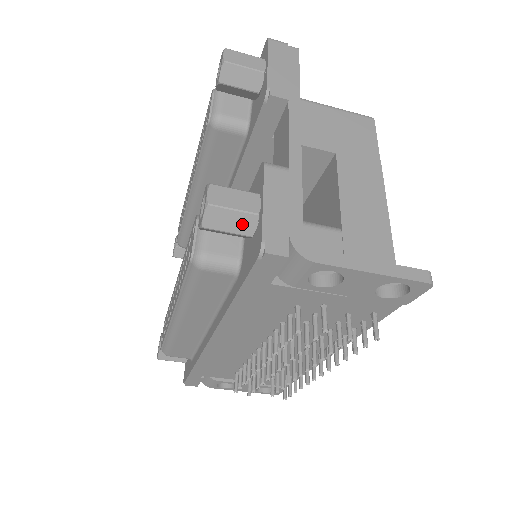
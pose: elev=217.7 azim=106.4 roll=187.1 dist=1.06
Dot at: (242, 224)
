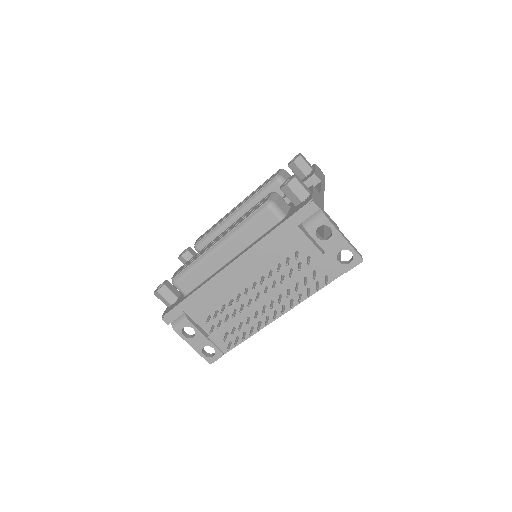
Dot at: (302, 194)
